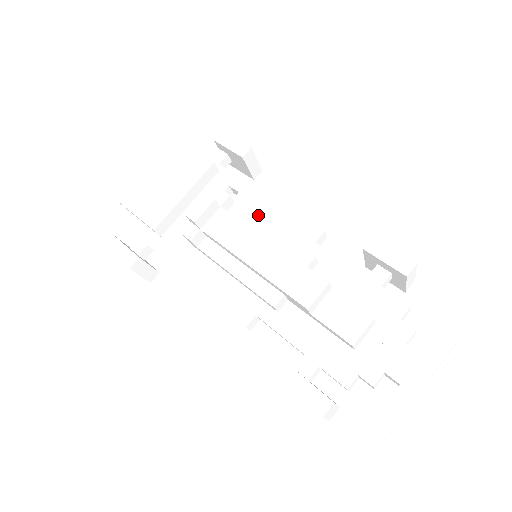
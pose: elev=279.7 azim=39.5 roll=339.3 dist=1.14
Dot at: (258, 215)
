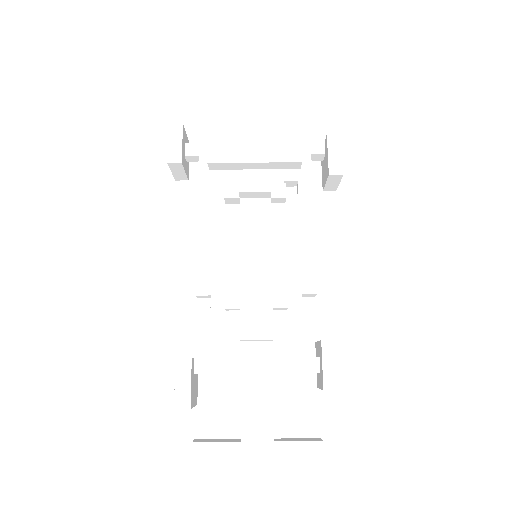
Dot at: (291, 228)
